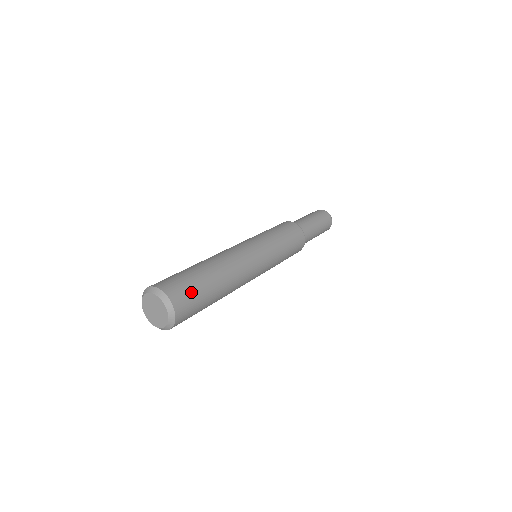
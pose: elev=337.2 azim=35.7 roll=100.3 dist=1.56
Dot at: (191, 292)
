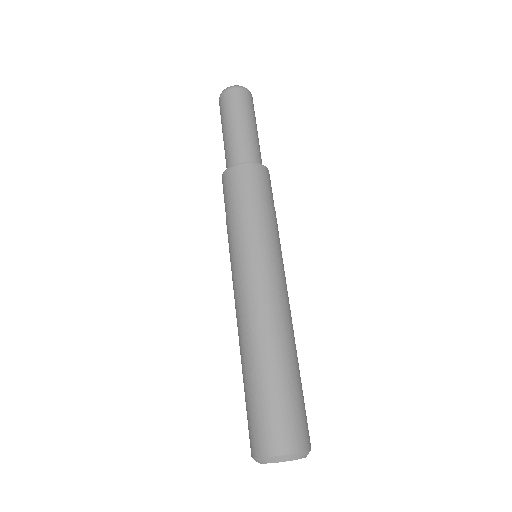
Dot at: occluded
